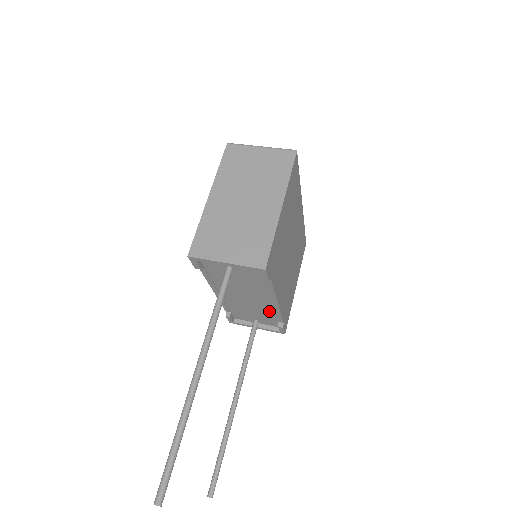
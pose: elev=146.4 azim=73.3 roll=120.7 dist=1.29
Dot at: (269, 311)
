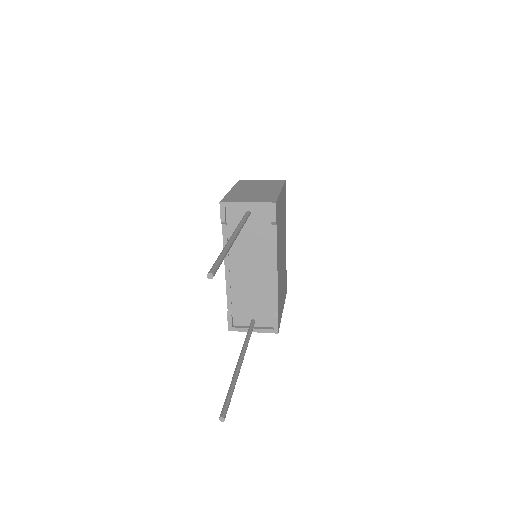
Dot at: (268, 292)
